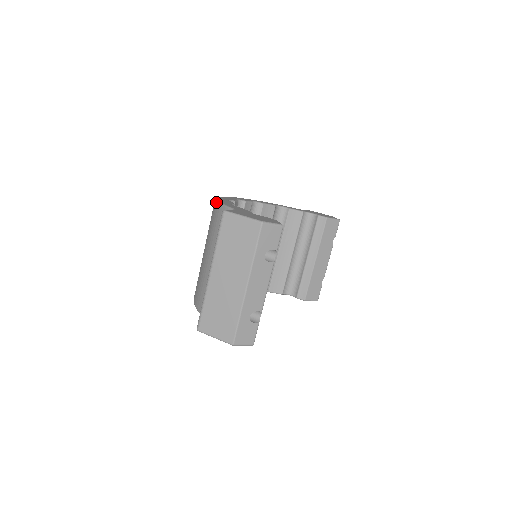
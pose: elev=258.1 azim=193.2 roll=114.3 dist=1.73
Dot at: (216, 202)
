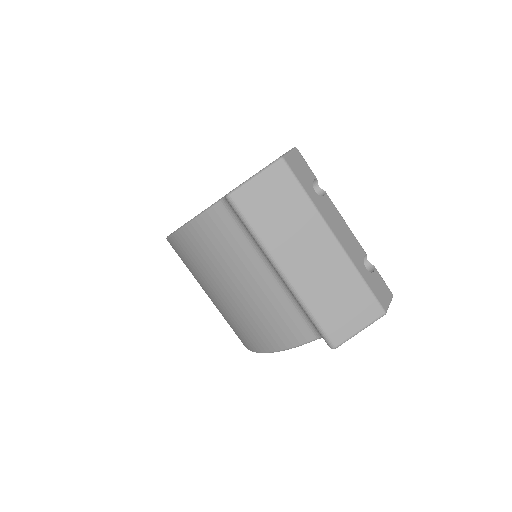
Dot at: (183, 228)
